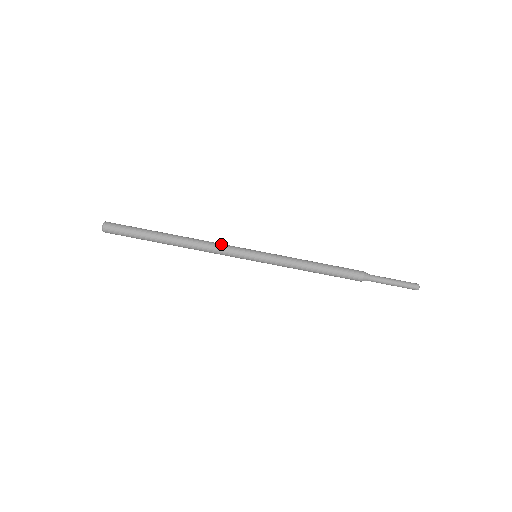
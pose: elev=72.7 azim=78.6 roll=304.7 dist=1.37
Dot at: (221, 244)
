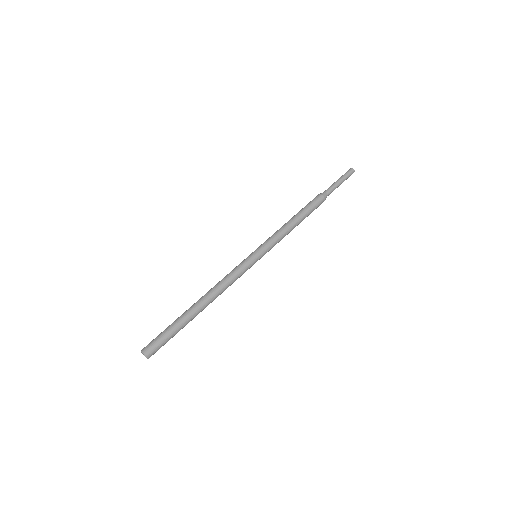
Dot at: (228, 274)
